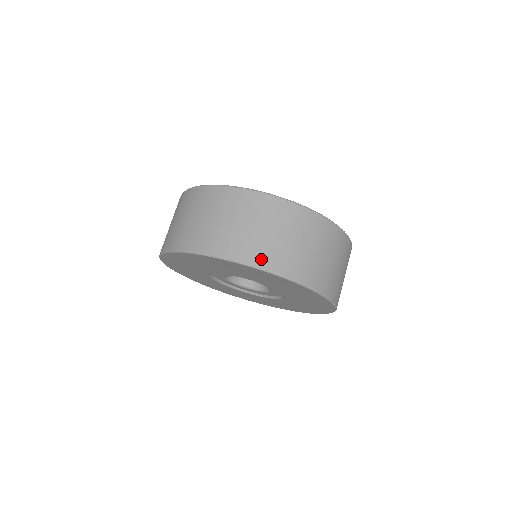
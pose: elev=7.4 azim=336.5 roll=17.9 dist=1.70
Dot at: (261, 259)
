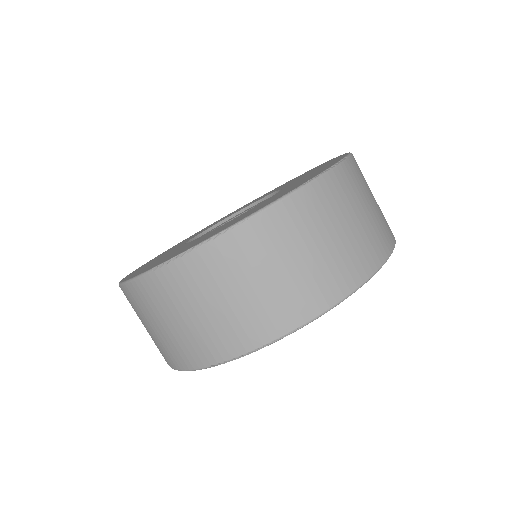
Dot at: (270, 328)
